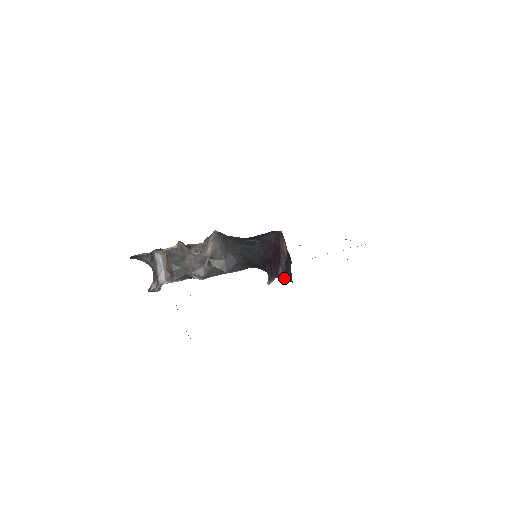
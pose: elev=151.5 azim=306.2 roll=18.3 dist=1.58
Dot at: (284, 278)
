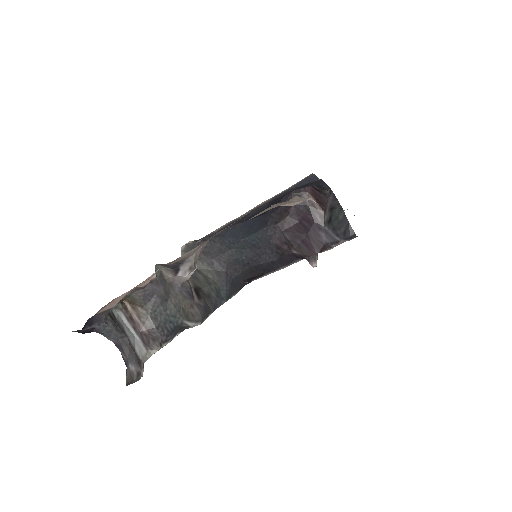
Dot at: (336, 241)
